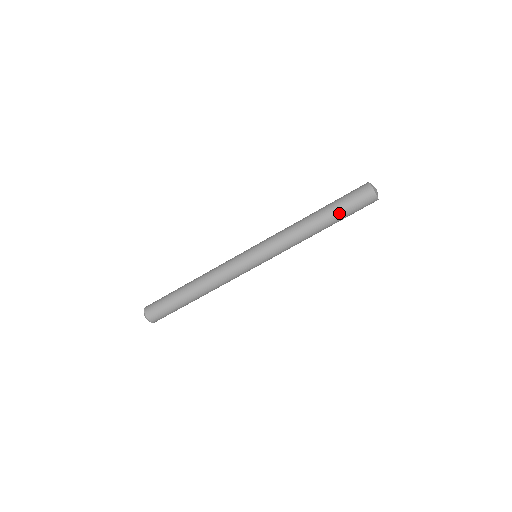
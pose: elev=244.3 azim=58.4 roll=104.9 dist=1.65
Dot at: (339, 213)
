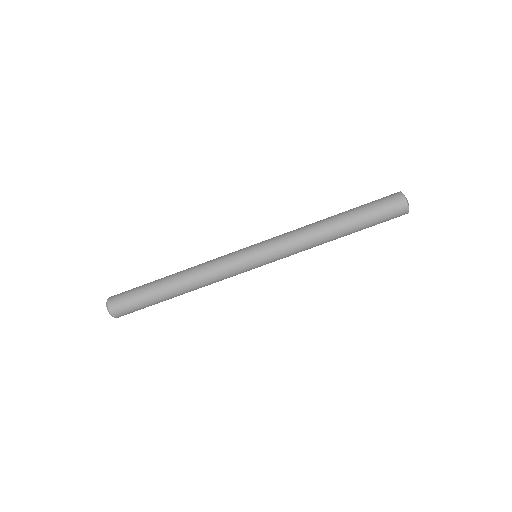
Dot at: (361, 214)
